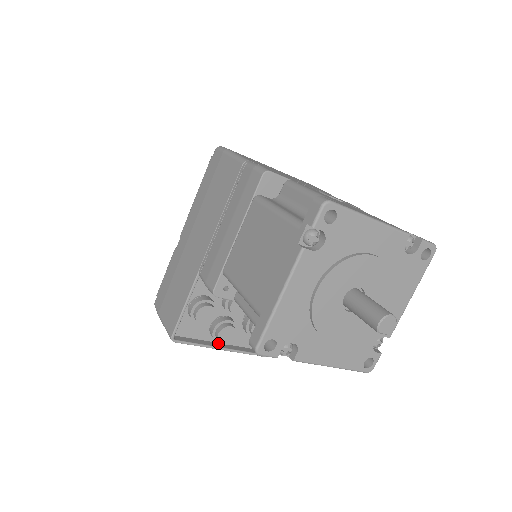
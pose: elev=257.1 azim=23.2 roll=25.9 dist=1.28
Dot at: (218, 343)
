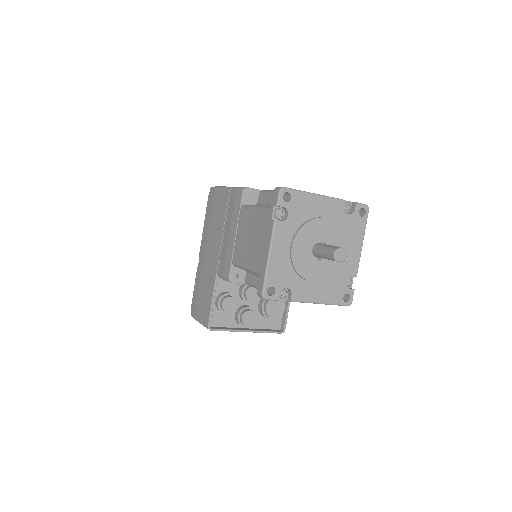
Dot at: (244, 328)
